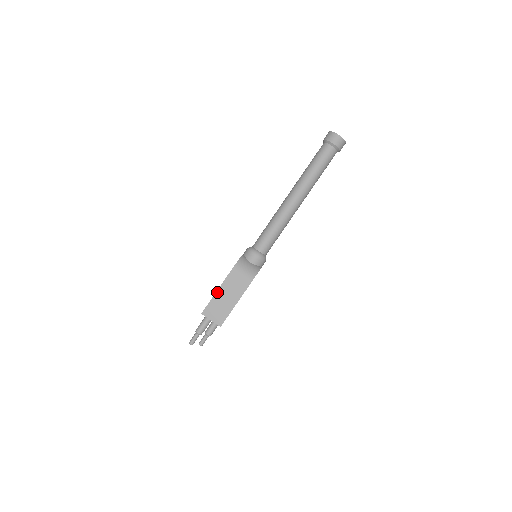
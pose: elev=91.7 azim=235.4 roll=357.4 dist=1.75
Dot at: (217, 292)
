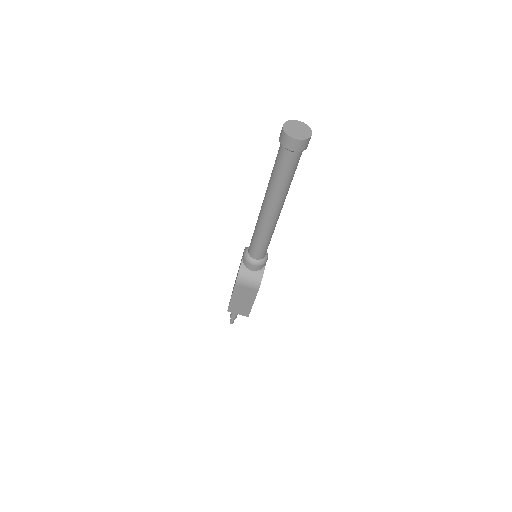
Dot at: (232, 299)
